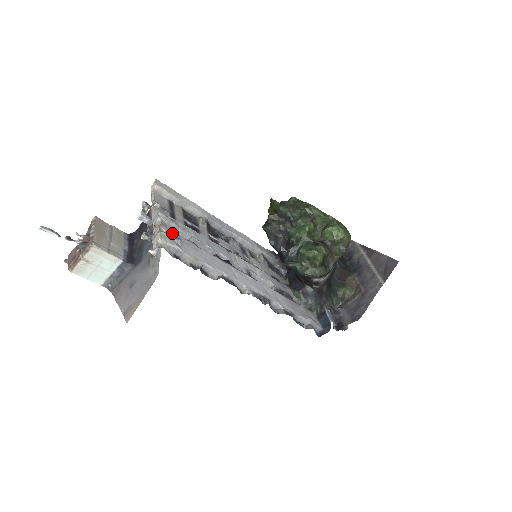
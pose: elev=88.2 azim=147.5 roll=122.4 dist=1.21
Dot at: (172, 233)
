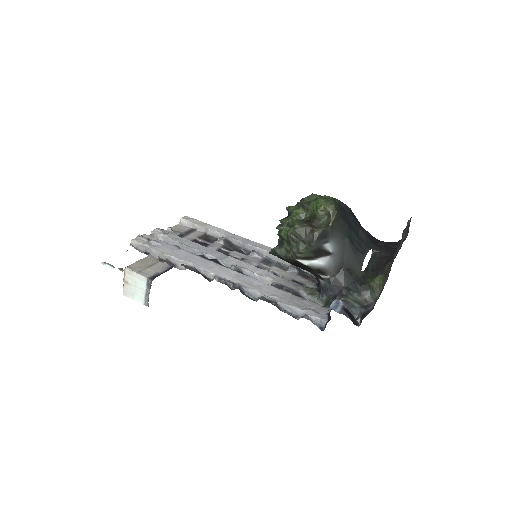
Dot at: (154, 239)
